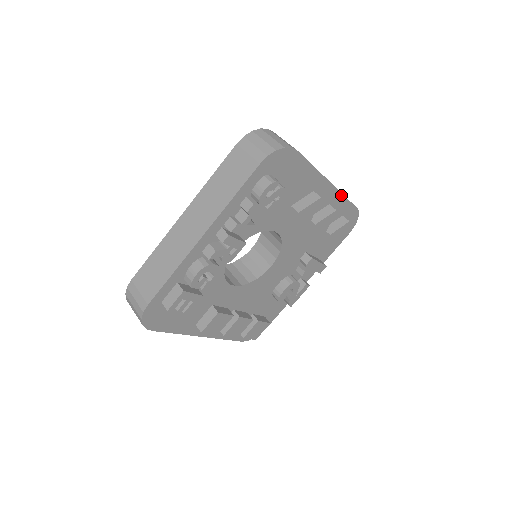
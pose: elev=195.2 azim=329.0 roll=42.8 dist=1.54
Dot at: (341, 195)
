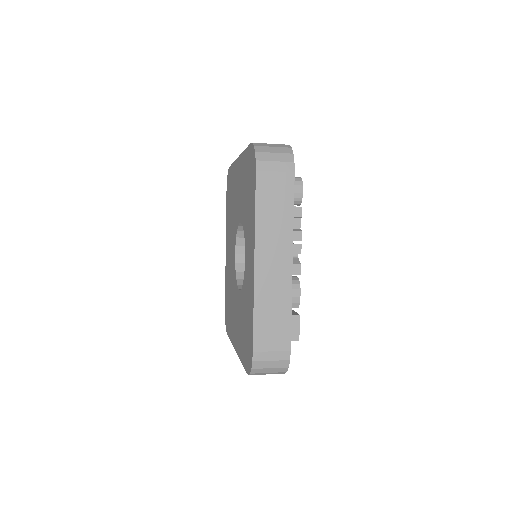
Dot at: occluded
